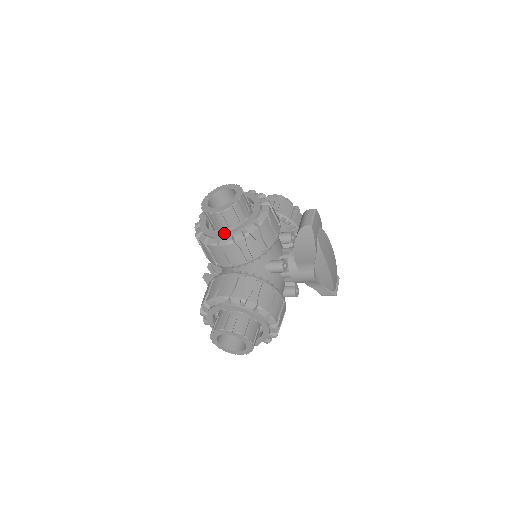
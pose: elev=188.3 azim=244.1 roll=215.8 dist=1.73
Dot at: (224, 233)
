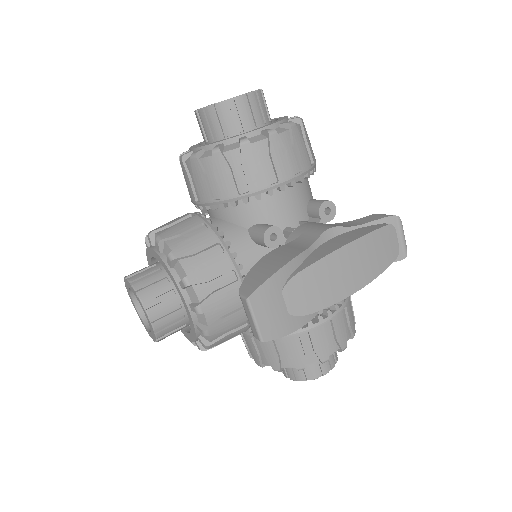
Dot at: (187, 336)
